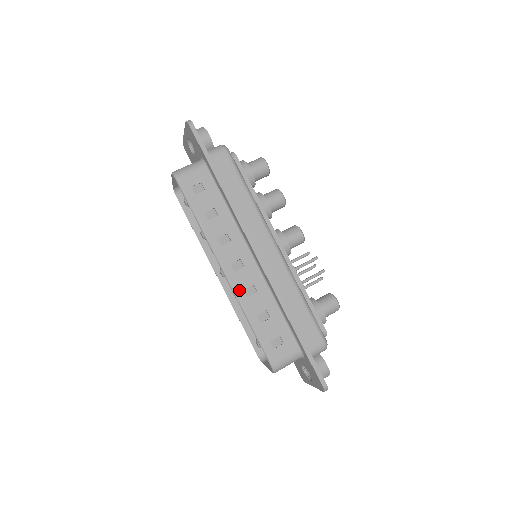
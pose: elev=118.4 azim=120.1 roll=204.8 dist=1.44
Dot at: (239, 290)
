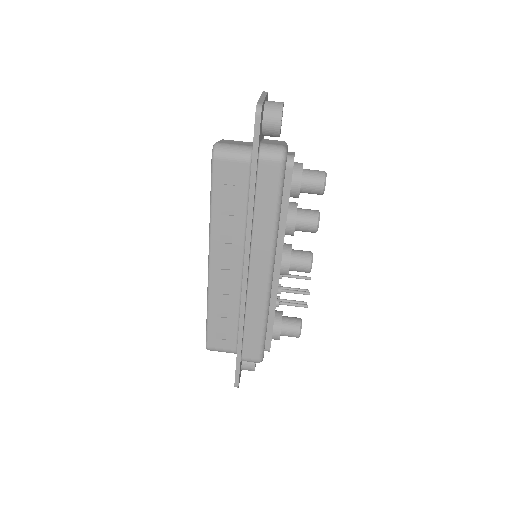
Dot at: (213, 284)
